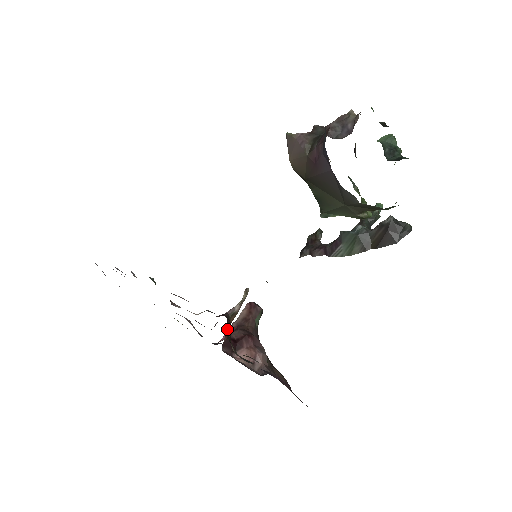
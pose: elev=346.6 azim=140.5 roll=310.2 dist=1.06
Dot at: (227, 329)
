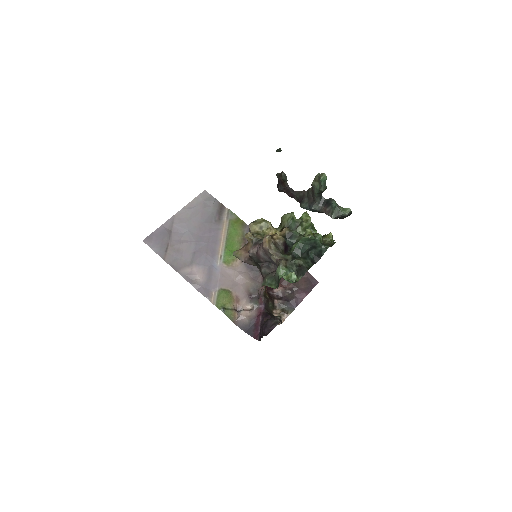
Dot at: (265, 291)
